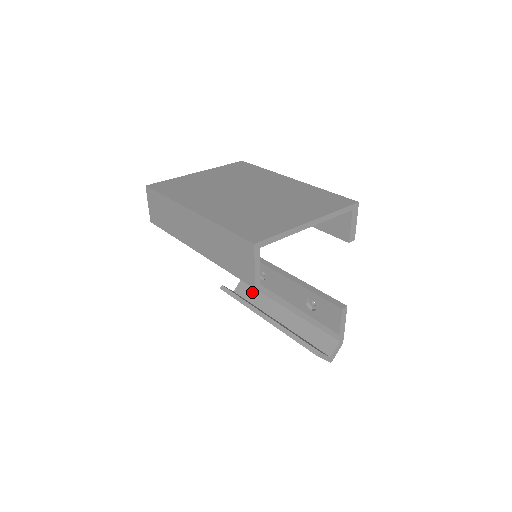
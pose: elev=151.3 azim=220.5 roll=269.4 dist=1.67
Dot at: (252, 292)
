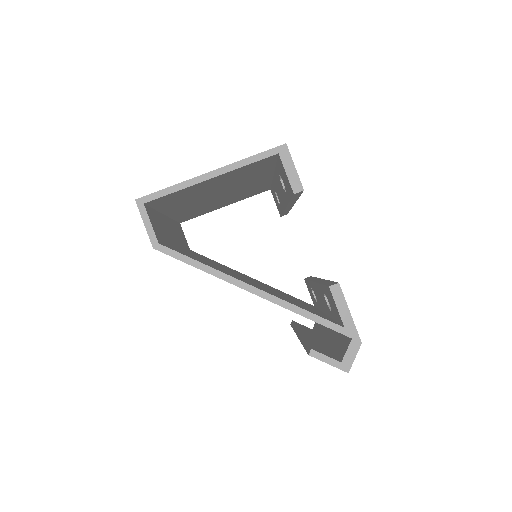
Dot at: occluded
